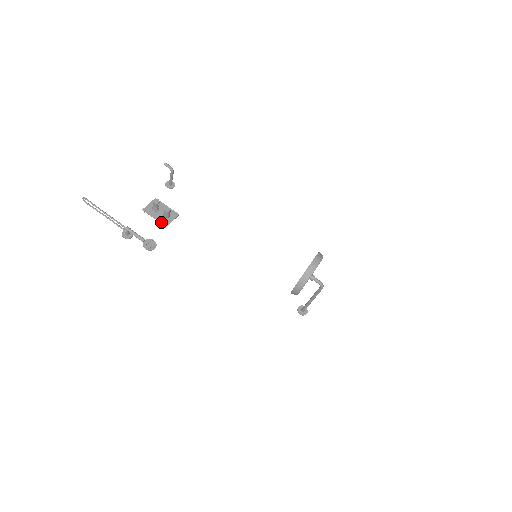
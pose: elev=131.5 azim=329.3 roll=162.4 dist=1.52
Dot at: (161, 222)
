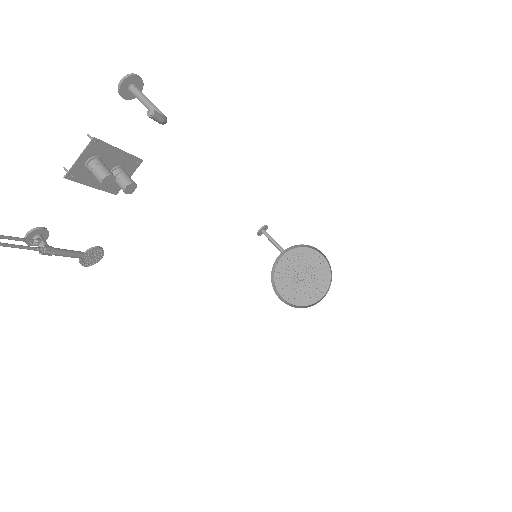
Dot at: (106, 190)
